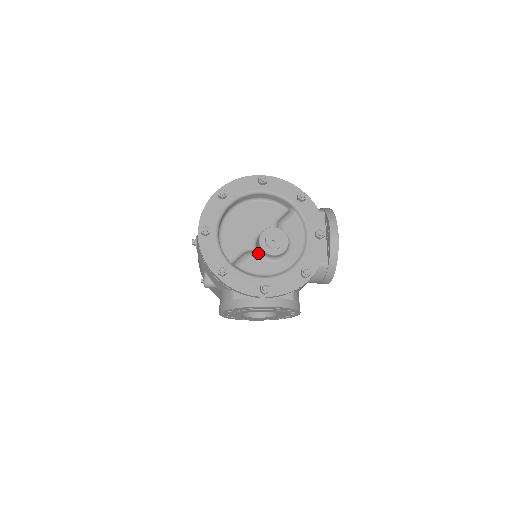
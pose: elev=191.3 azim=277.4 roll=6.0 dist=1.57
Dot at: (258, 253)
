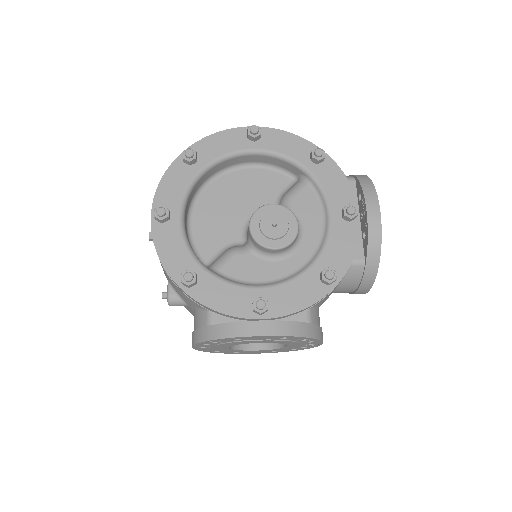
Dot at: (249, 247)
